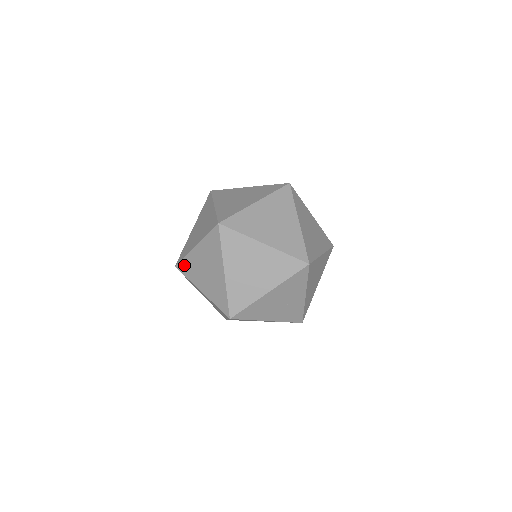
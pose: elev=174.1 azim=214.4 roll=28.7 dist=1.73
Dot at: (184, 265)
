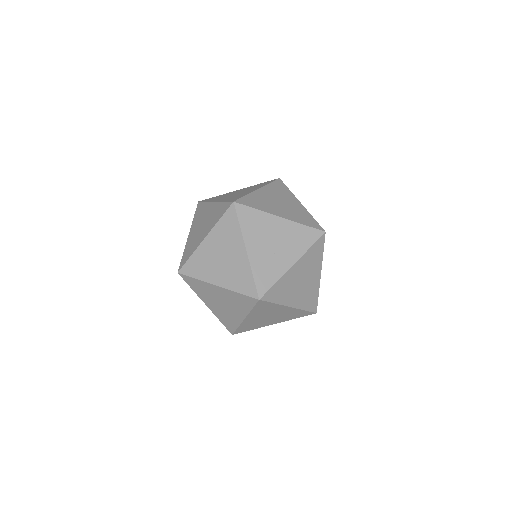
Dot at: (212, 198)
